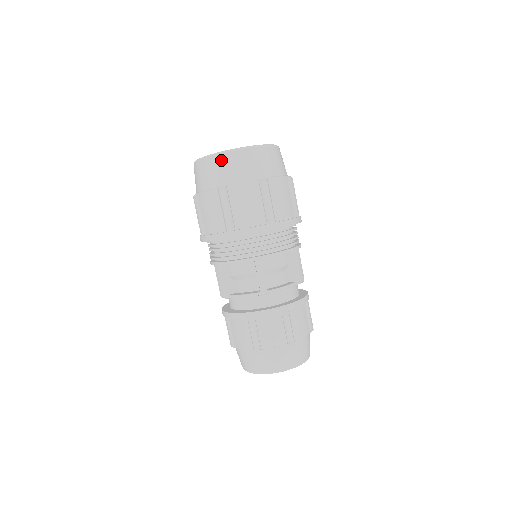
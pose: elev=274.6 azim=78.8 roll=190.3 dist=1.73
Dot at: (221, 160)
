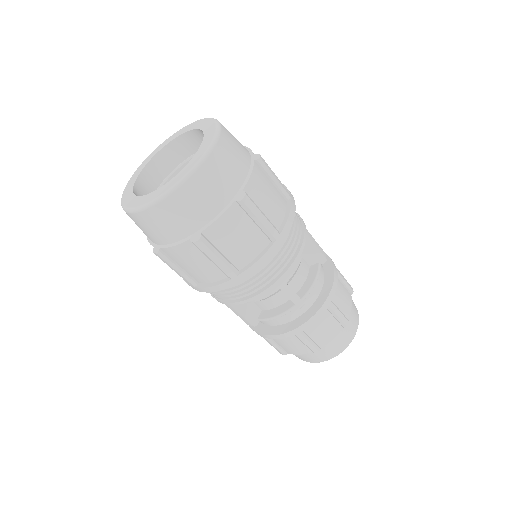
Dot at: (172, 205)
